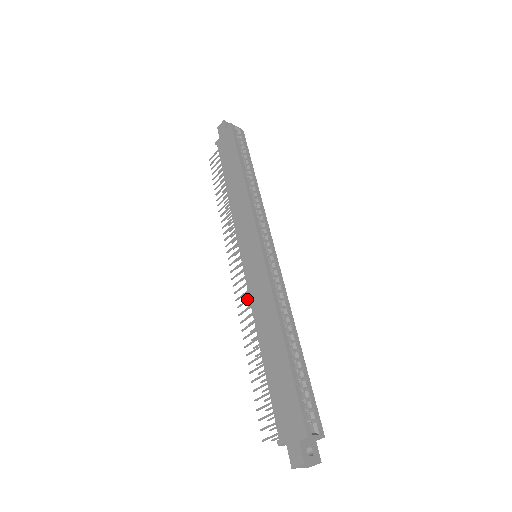
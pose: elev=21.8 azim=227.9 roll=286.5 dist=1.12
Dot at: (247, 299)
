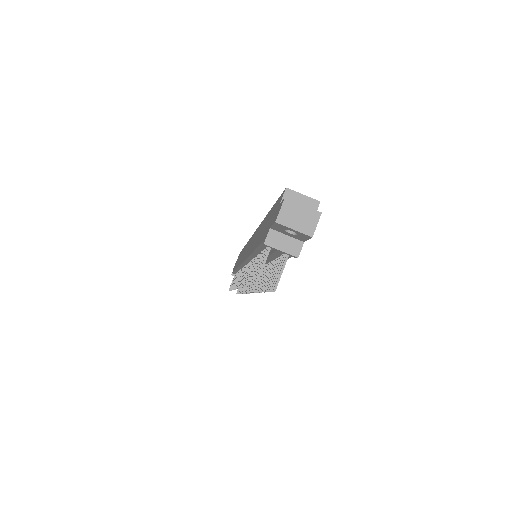
Dot at: (246, 269)
